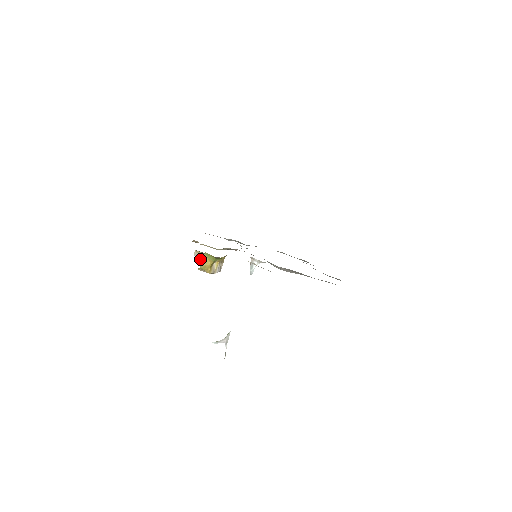
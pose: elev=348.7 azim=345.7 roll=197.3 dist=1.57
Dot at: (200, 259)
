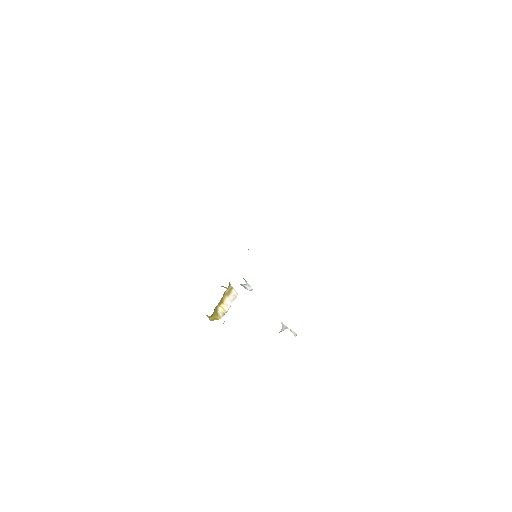
Dot at: occluded
